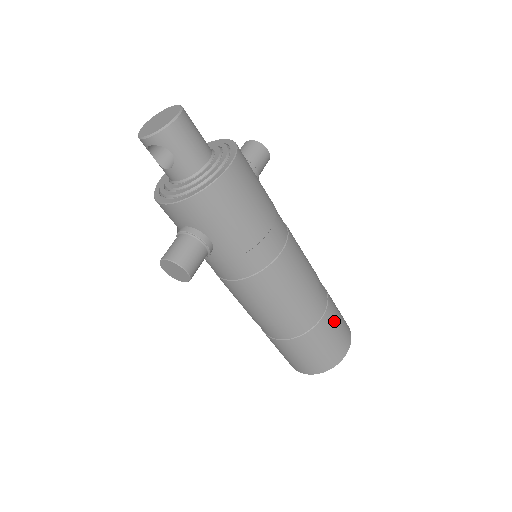
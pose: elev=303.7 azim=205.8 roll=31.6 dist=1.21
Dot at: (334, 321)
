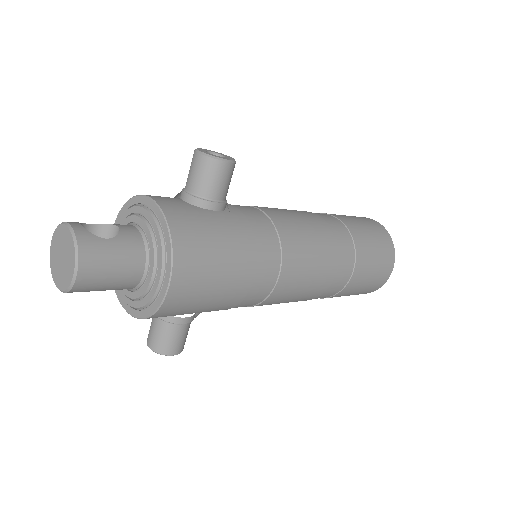
Dot at: (366, 271)
